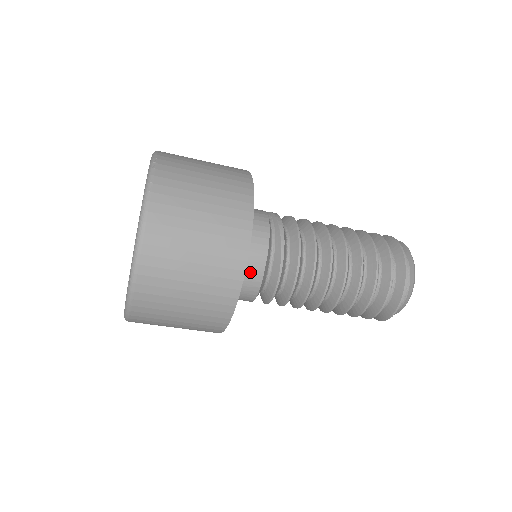
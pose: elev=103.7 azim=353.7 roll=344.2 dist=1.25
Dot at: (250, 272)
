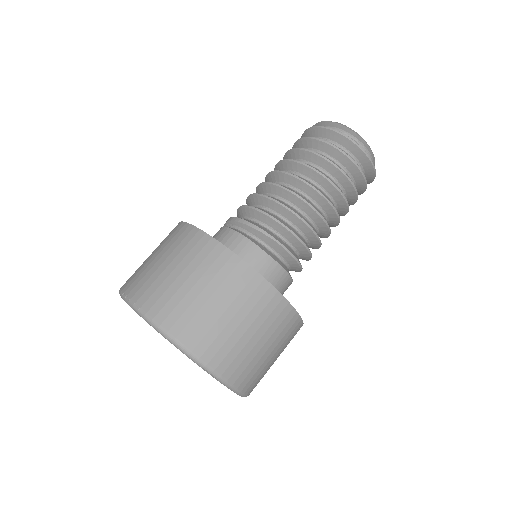
Dot at: (264, 268)
